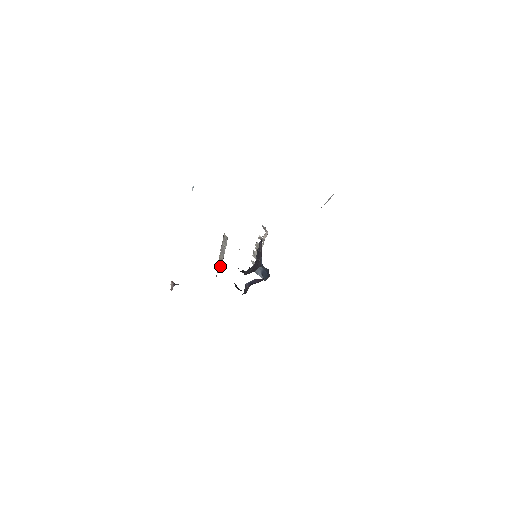
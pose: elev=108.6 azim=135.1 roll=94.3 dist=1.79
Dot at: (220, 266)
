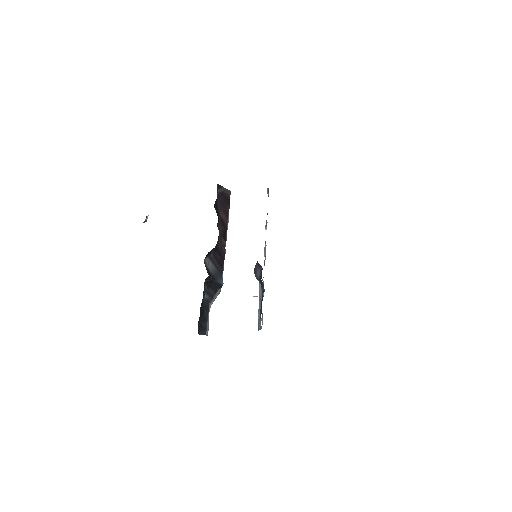
Dot at: occluded
